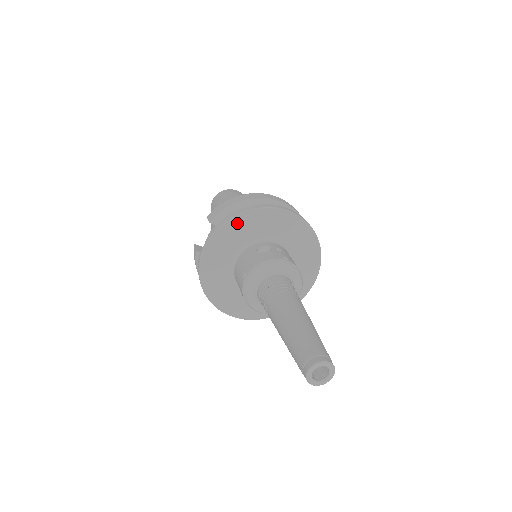
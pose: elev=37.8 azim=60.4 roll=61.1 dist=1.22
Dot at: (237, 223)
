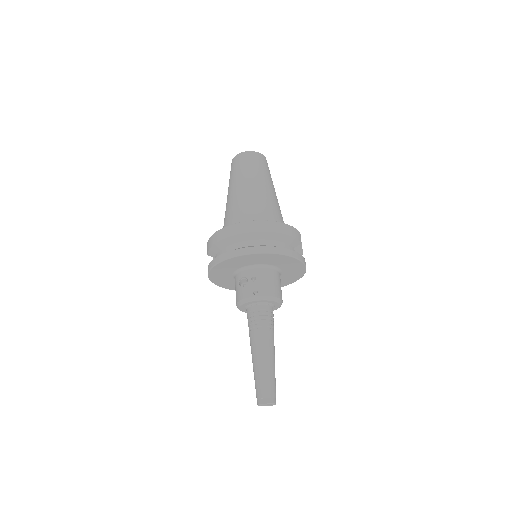
Dot at: (218, 268)
